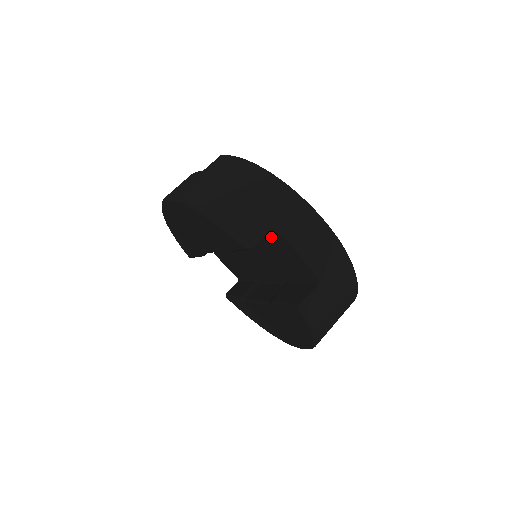
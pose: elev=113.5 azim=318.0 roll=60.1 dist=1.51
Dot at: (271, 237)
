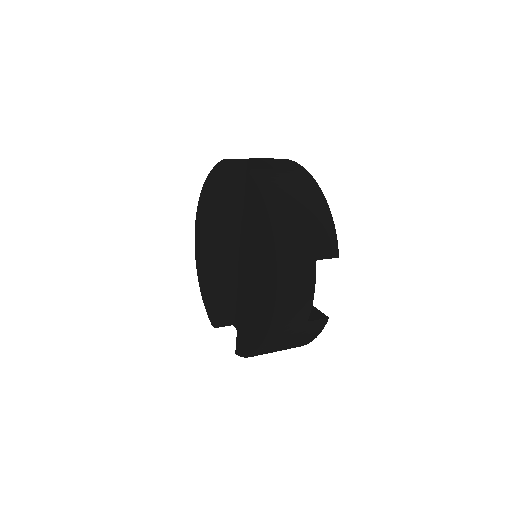
Dot at: (248, 176)
